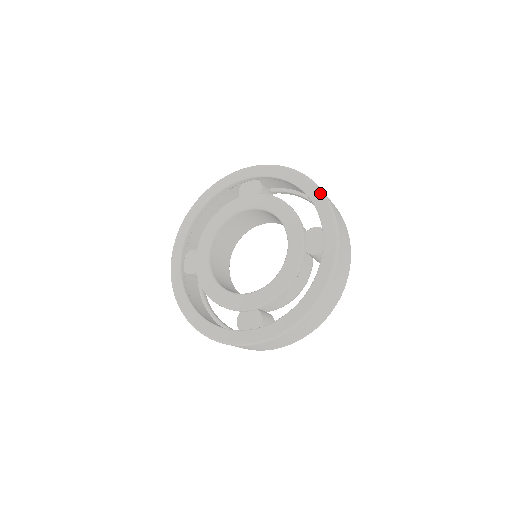
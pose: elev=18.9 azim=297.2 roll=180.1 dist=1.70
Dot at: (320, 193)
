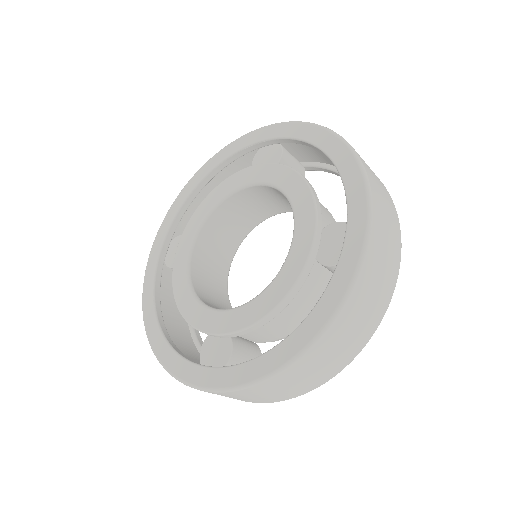
Dot at: (356, 166)
